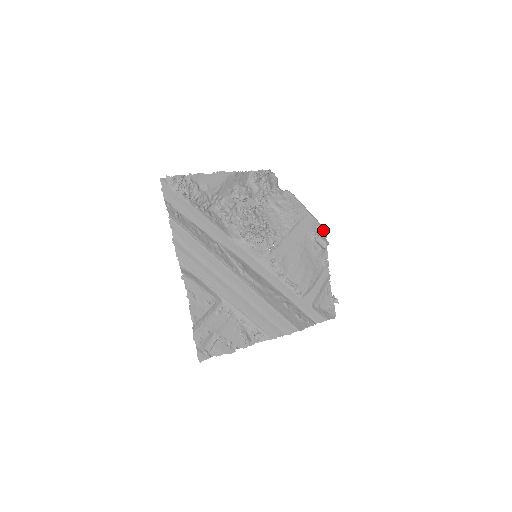
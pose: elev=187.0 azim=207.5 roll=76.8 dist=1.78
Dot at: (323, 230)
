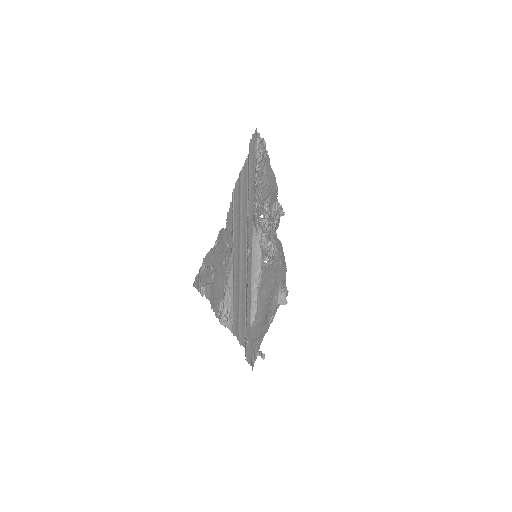
Dot at: (287, 291)
